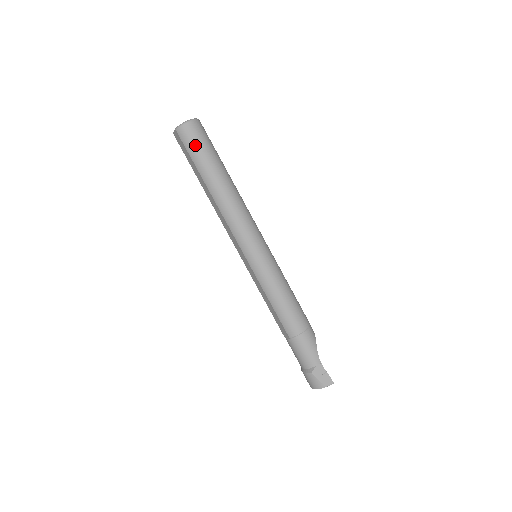
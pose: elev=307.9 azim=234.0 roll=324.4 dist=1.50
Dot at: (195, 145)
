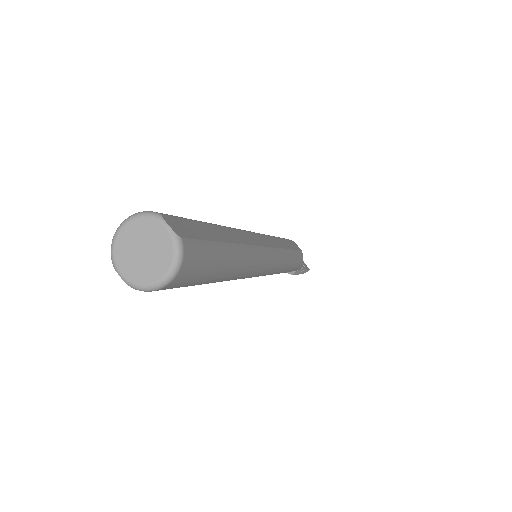
Dot at: (184, 286)
